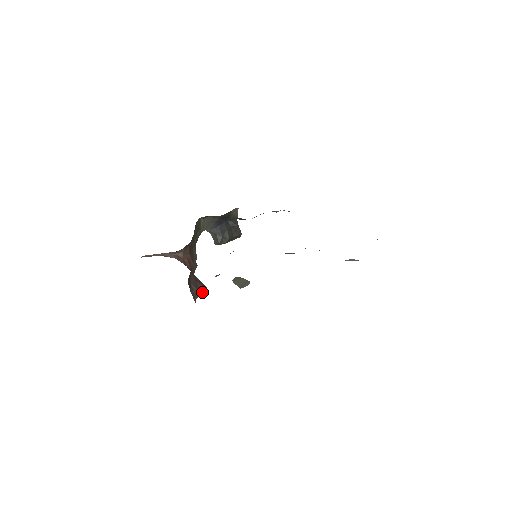
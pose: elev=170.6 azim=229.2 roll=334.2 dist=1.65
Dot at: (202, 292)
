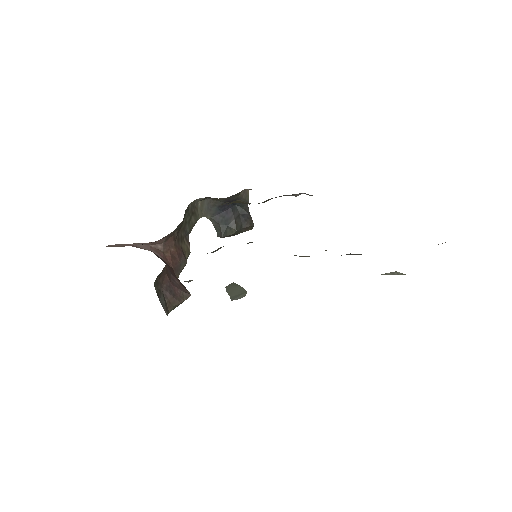
Dot at: (181, 301)
